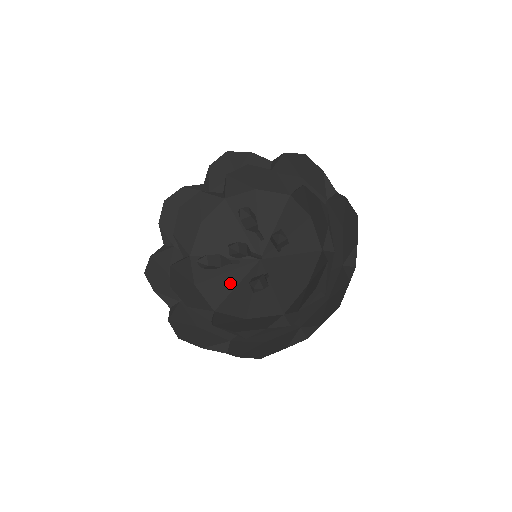
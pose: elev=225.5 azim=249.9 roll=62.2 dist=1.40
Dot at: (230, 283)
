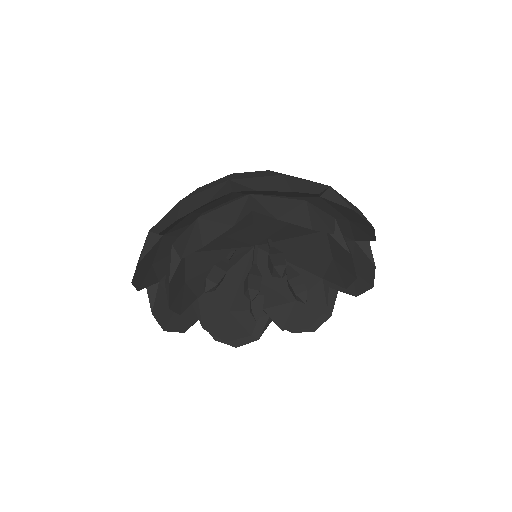
Dot at: occluded
